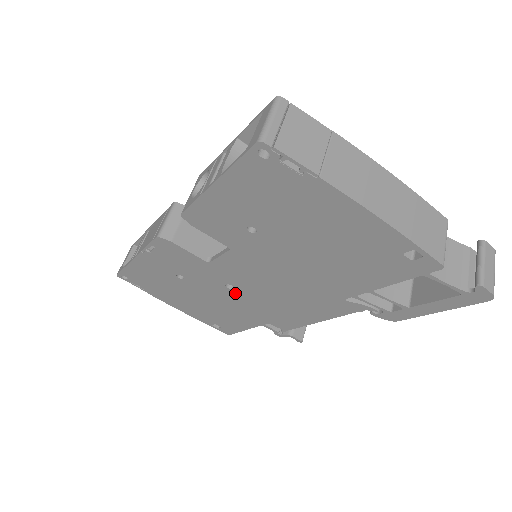
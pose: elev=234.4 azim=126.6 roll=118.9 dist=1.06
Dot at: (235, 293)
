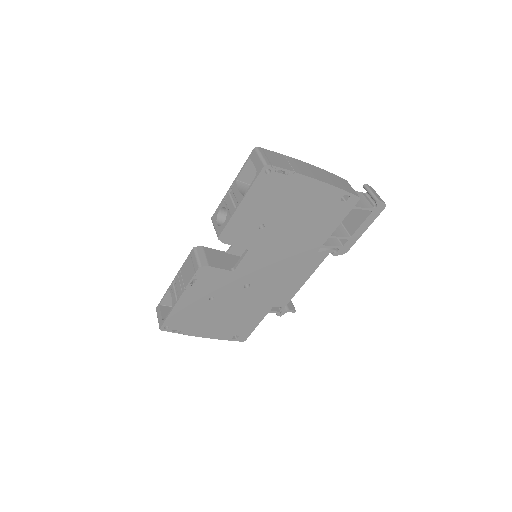
Dot at: (250, 290)
